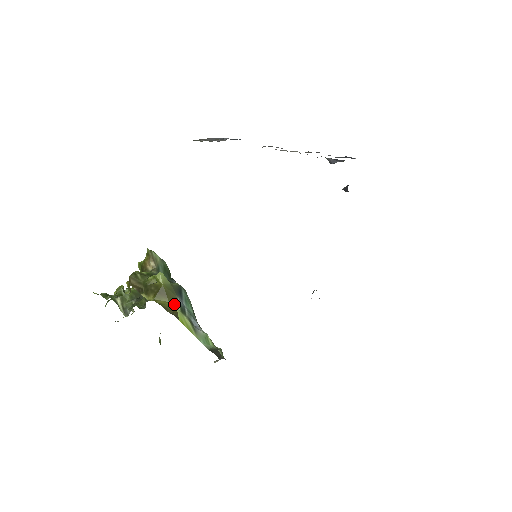
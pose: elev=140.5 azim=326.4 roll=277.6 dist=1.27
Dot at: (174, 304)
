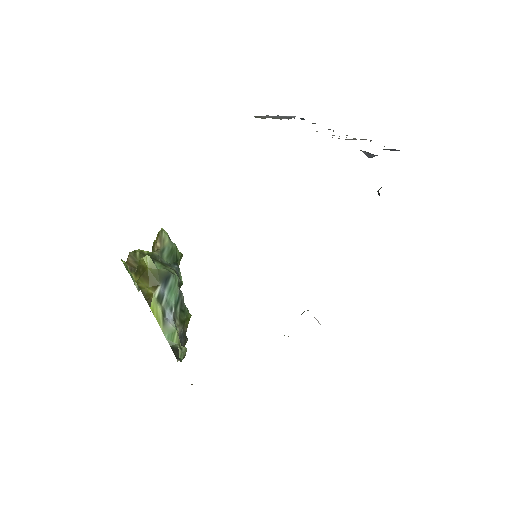
Dot at: (153, 290)
